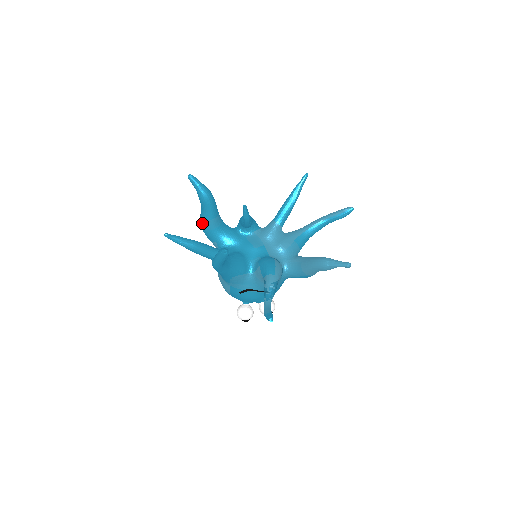
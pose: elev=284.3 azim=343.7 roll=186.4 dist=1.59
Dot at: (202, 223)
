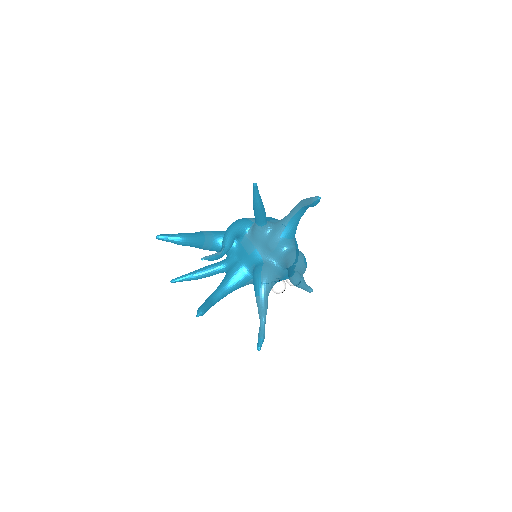
Dot at: occluded
